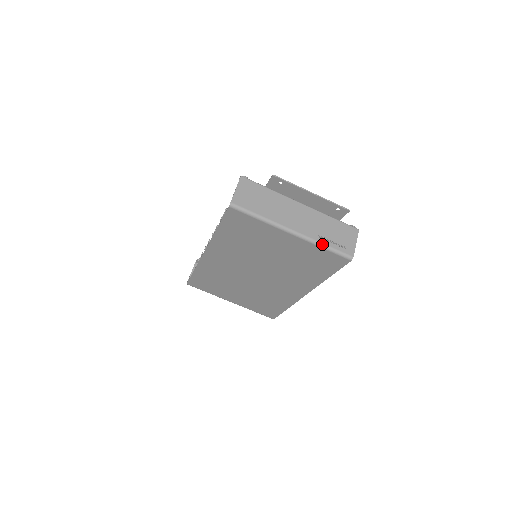
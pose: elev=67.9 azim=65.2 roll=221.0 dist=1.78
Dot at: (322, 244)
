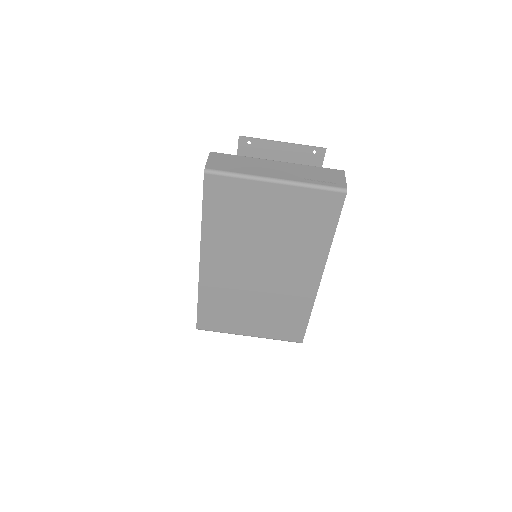
Dot at: (310, 184)
